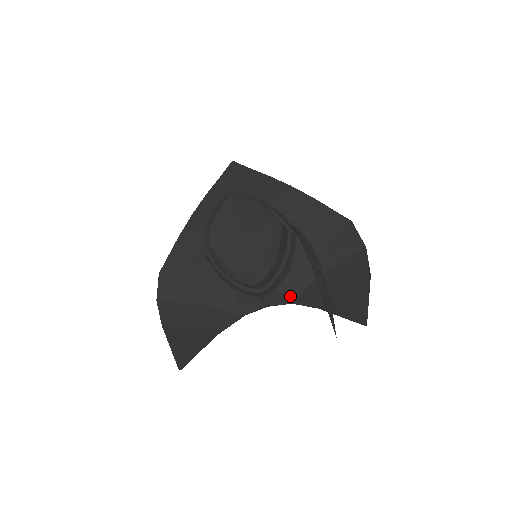
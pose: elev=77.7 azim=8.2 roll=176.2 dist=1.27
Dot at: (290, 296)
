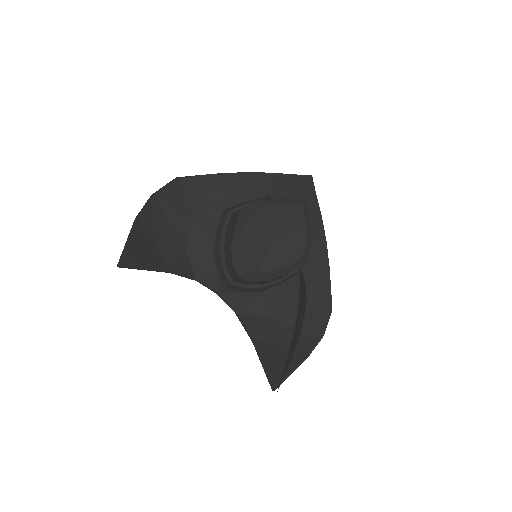
Dot at: (241, 307)
